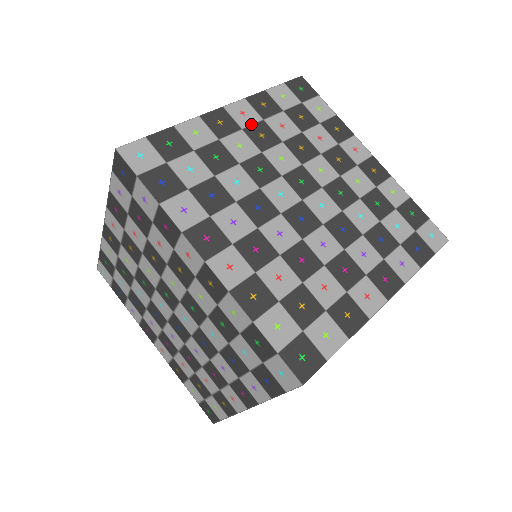
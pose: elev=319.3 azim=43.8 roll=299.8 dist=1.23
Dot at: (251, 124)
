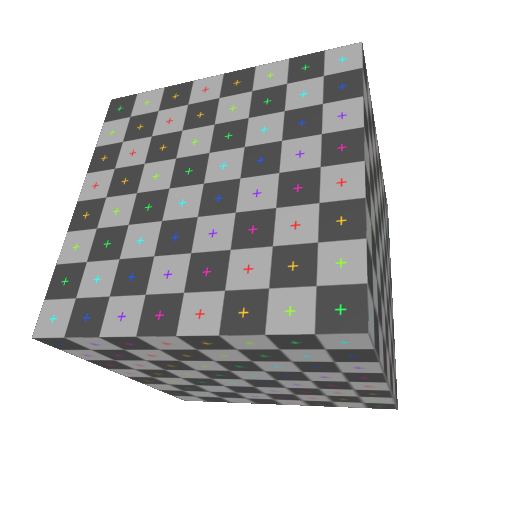
Dot at: (109, 185)
